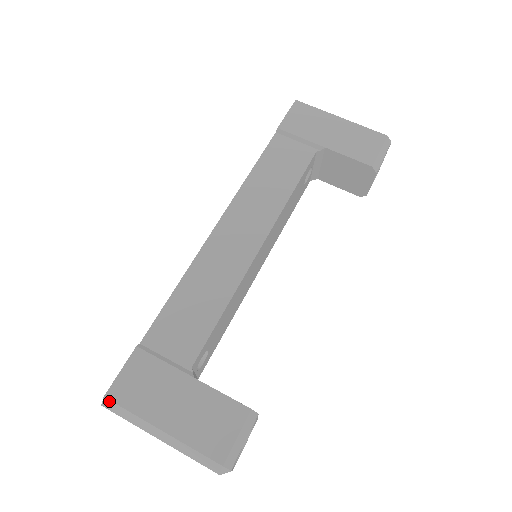
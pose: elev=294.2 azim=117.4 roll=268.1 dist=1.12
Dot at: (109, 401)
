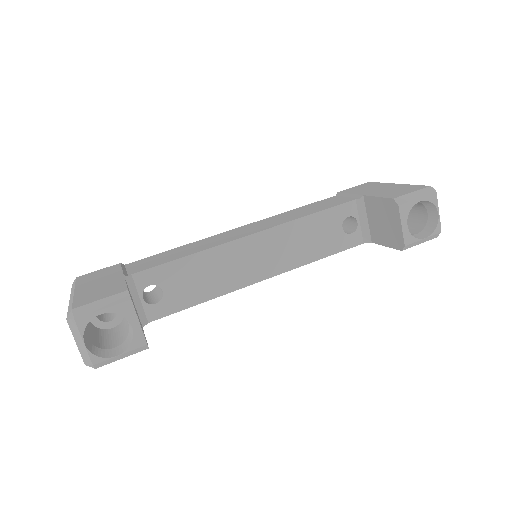
Dot at: (75, 280)
